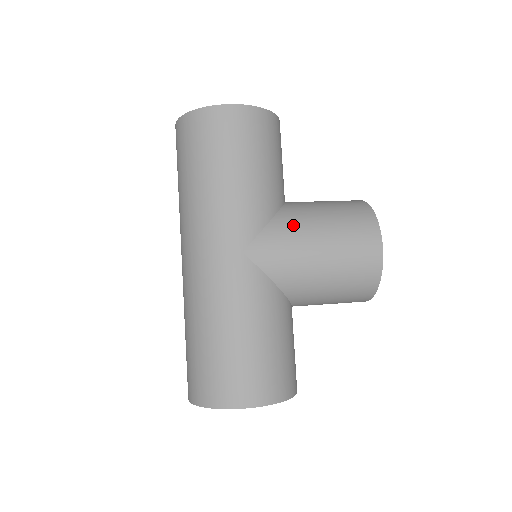
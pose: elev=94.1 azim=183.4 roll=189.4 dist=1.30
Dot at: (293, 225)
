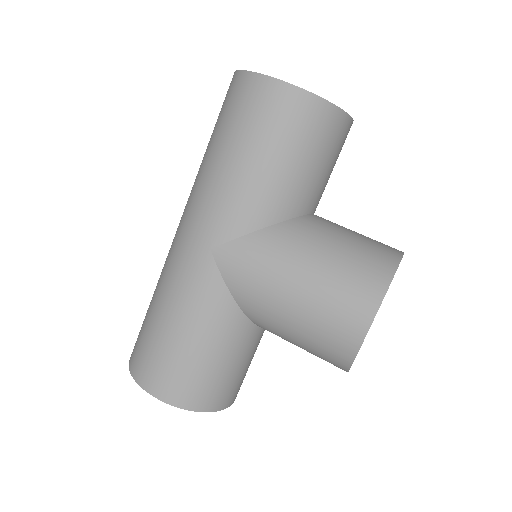
Dot at: (279, 247)
